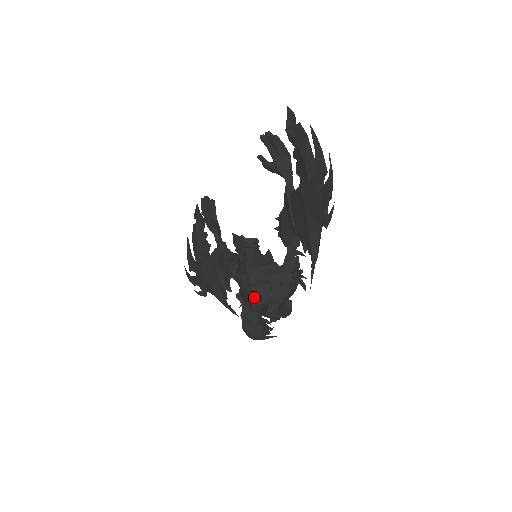
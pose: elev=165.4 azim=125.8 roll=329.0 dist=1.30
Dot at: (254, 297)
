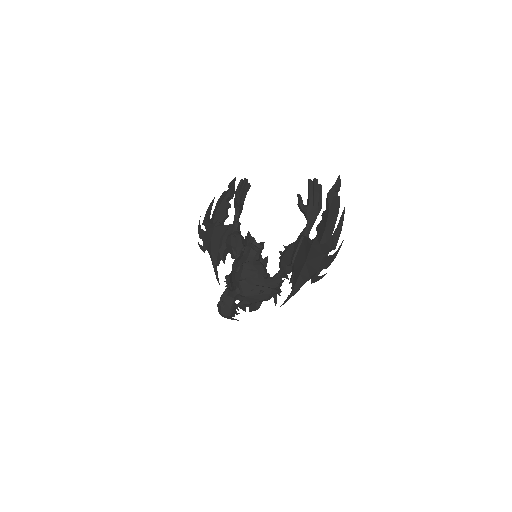
Dot at: (238, 286)
